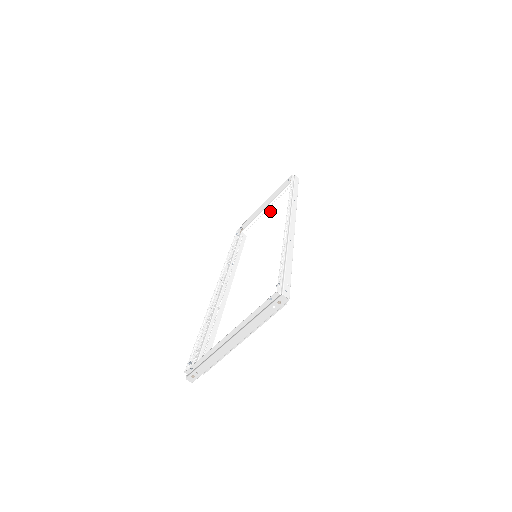
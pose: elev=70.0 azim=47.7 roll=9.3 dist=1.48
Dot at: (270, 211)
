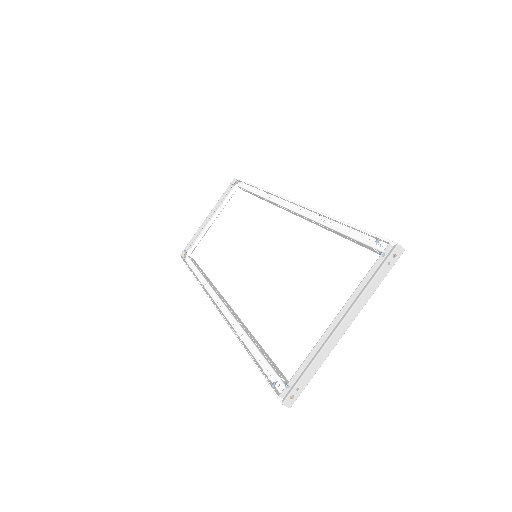
Dot at: (217, 224)
